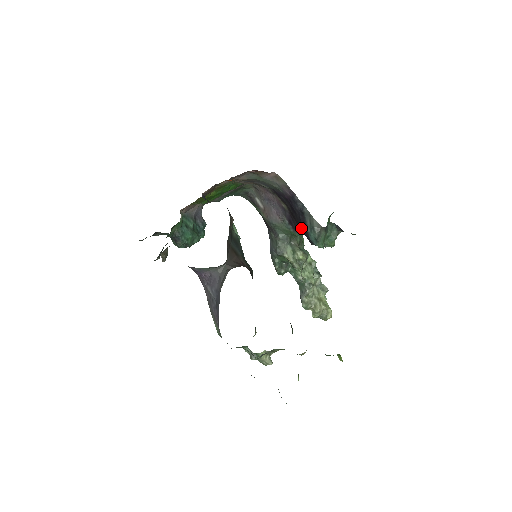
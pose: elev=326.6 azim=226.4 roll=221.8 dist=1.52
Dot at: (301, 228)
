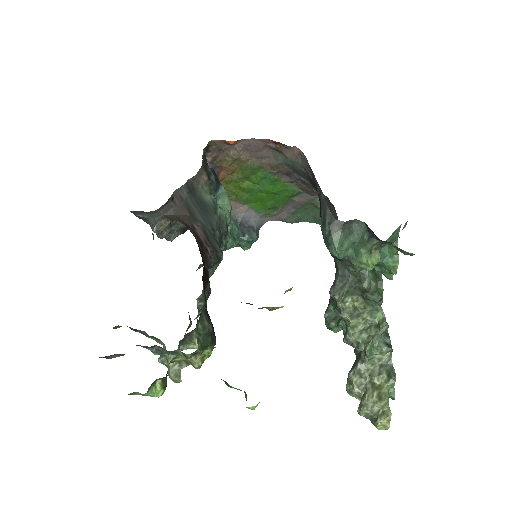
Dot at: occluded
